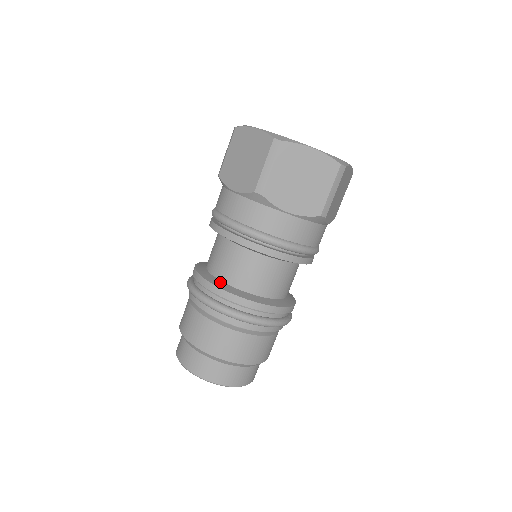
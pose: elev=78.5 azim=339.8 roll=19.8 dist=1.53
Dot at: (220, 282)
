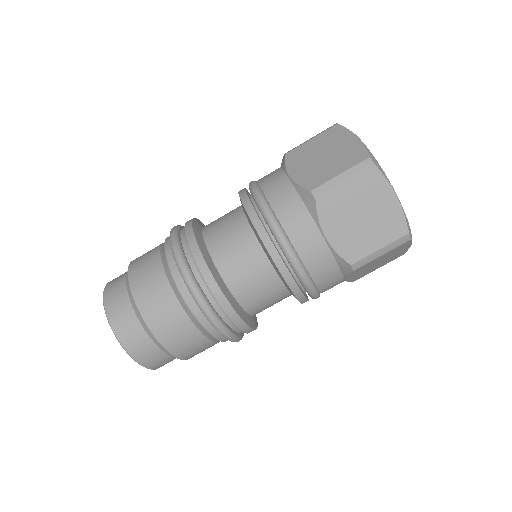
Dot at: (236, 302)
